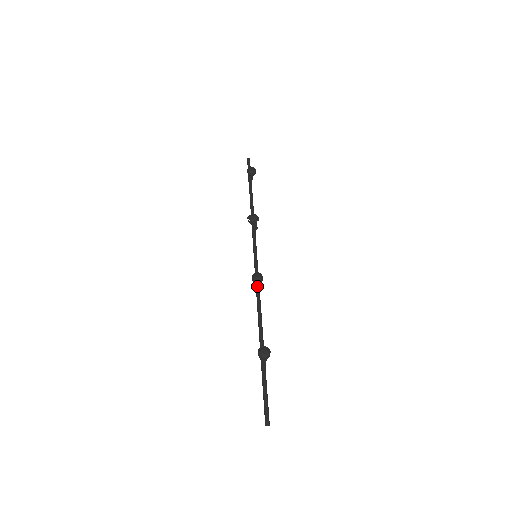
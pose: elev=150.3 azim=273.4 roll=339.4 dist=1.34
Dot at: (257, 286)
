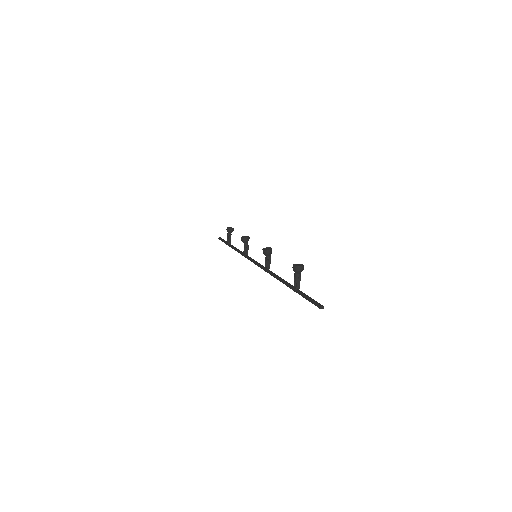
Dot at: (268, 259)
